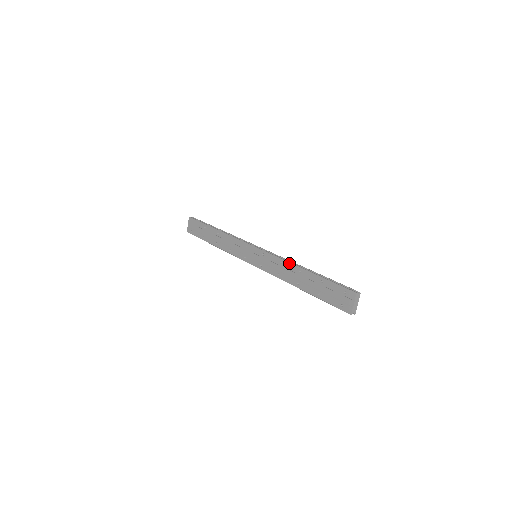
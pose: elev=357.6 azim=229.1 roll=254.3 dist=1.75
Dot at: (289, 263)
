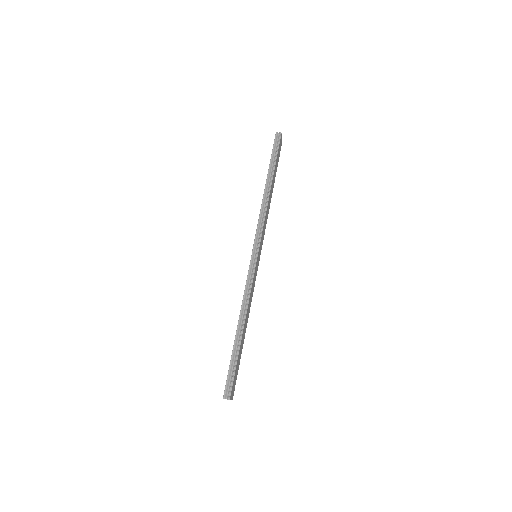
Dot at: (241, 306)
